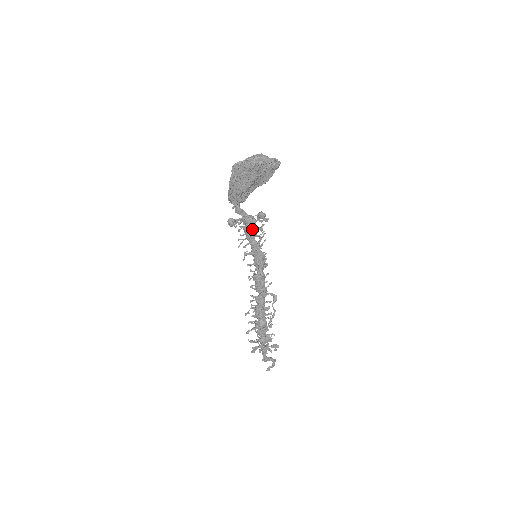
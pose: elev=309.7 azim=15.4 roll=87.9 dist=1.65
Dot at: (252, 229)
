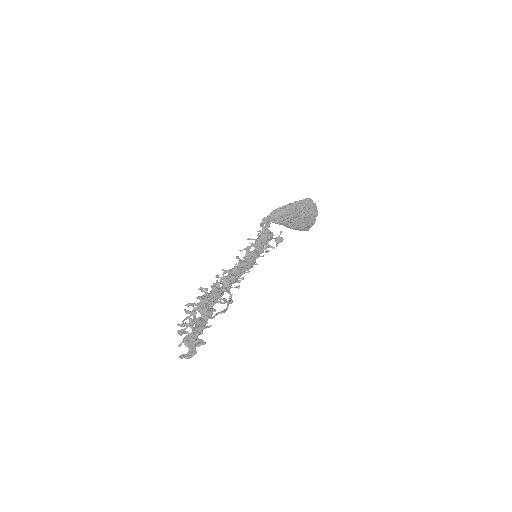
Dot at: (268, 239)
